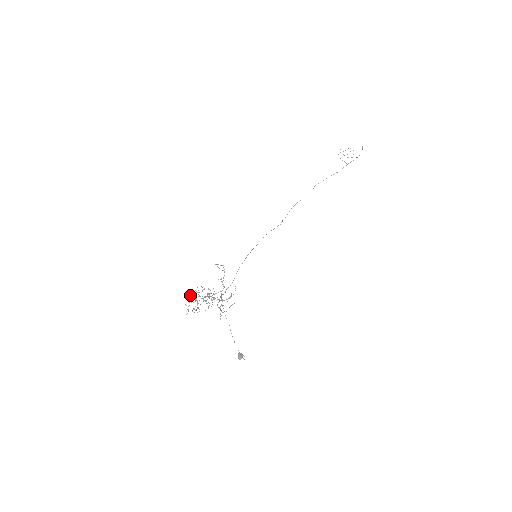
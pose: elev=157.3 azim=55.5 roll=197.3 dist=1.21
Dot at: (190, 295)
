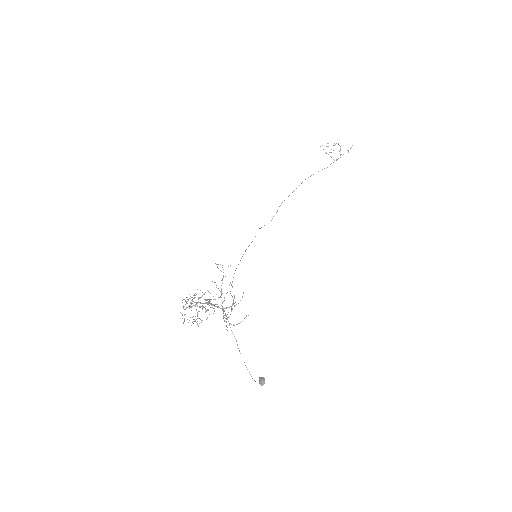
Dot at: (187, 301)
